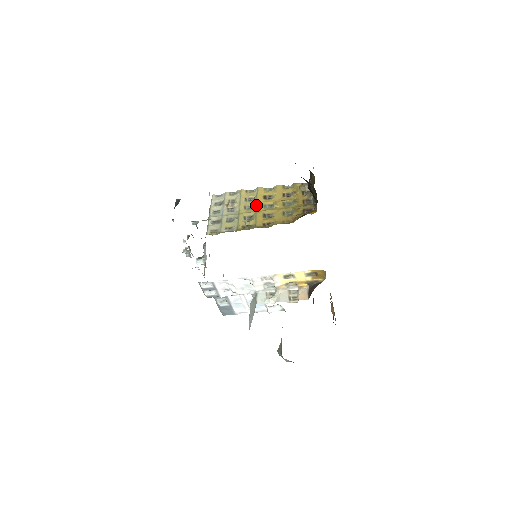
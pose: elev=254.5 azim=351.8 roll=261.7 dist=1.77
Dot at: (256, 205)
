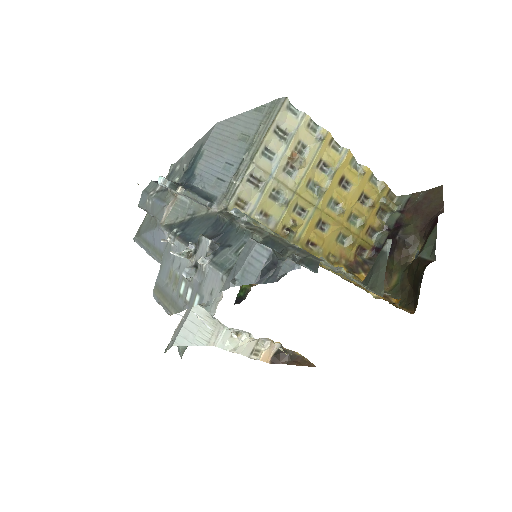
Dot at: (324, 194)
